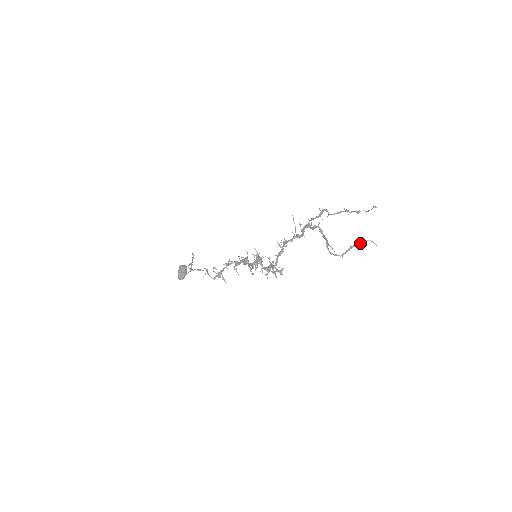
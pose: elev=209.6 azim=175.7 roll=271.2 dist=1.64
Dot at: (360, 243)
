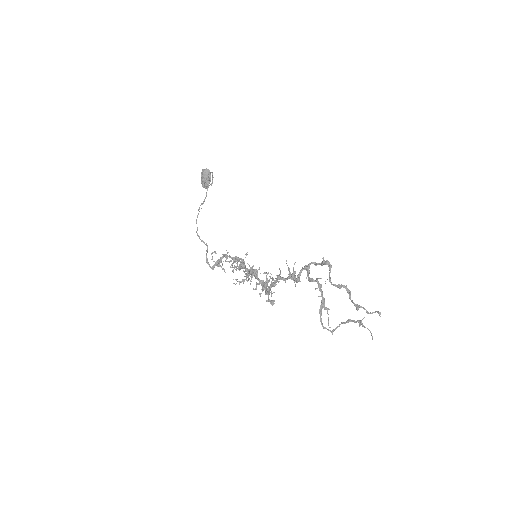
Dot at: (359, 324)
